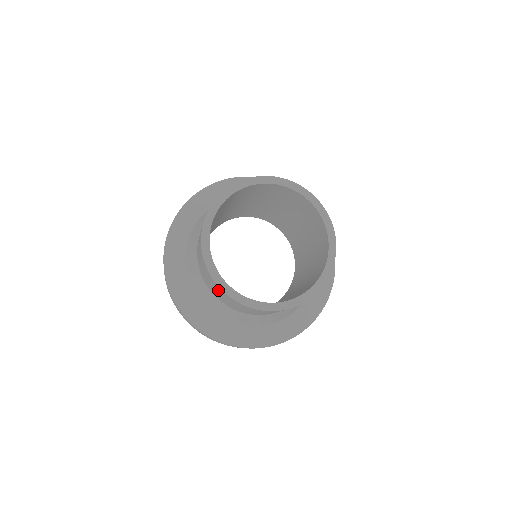
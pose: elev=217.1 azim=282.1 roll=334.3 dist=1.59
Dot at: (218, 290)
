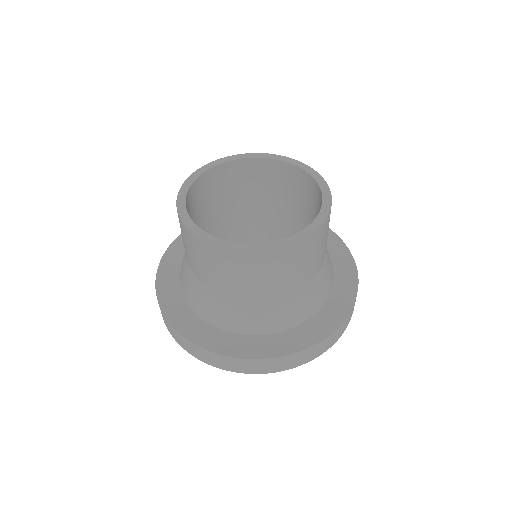
Dot at: (200, 251)
